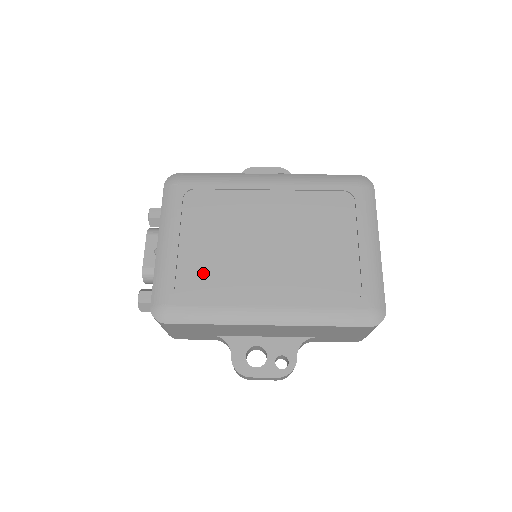
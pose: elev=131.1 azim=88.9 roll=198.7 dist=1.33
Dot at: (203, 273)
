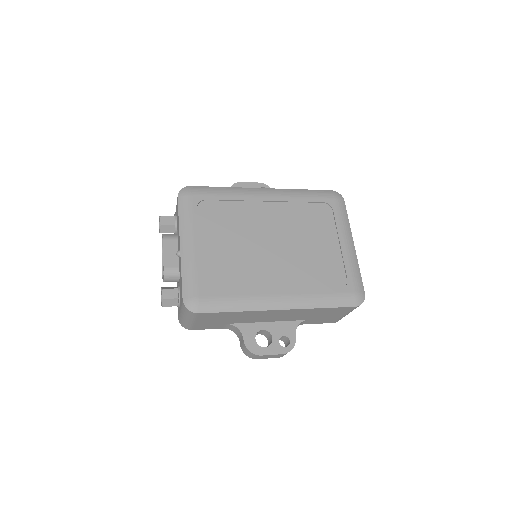
Dot at: (224, 270)
